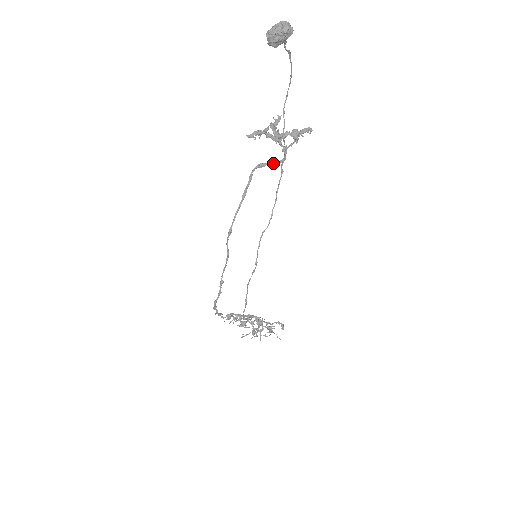
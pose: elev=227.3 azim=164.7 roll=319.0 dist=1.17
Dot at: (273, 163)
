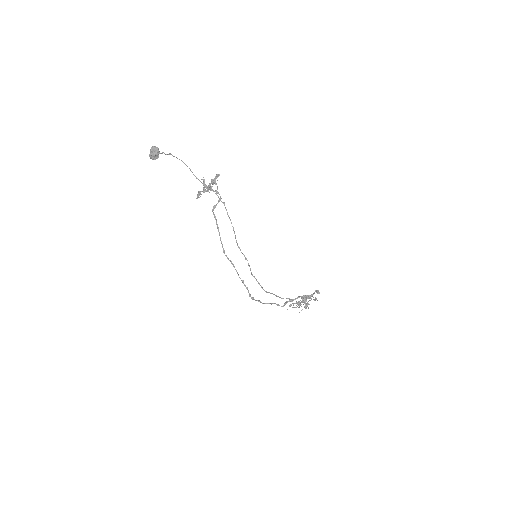
Dot at: (218, 202)
